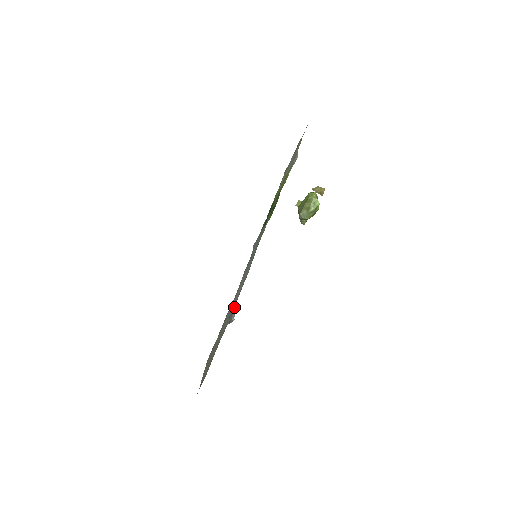
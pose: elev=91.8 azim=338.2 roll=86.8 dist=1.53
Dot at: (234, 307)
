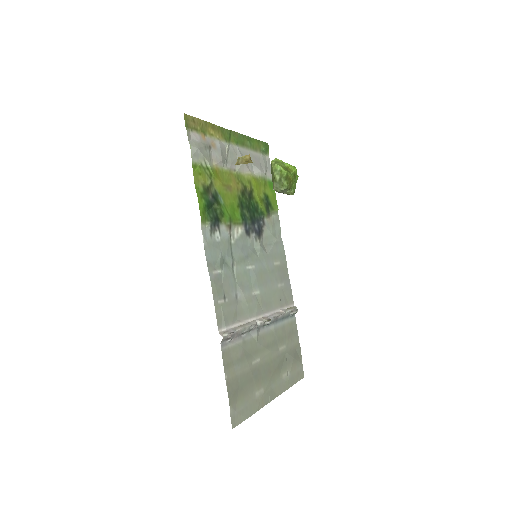
Dot at: (279, 314)
